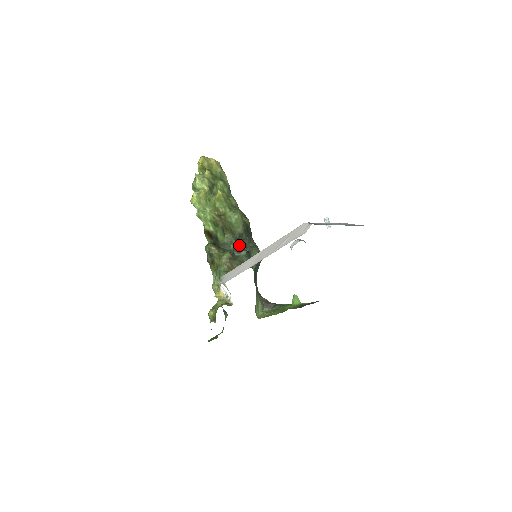
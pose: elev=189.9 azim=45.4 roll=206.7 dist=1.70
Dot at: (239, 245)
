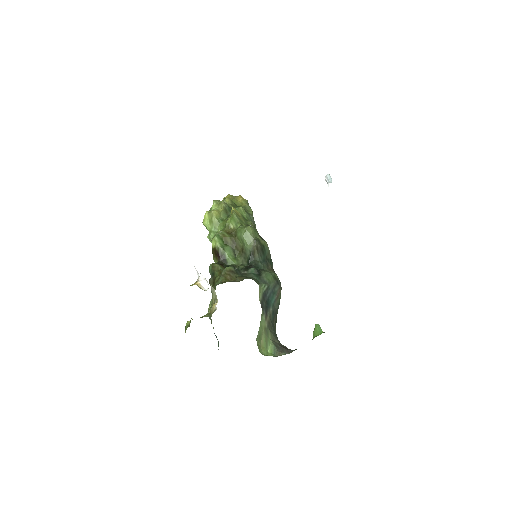
Dot at: (250, 266)
